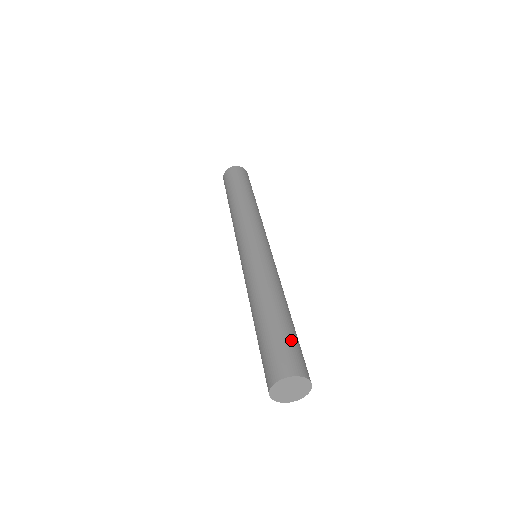
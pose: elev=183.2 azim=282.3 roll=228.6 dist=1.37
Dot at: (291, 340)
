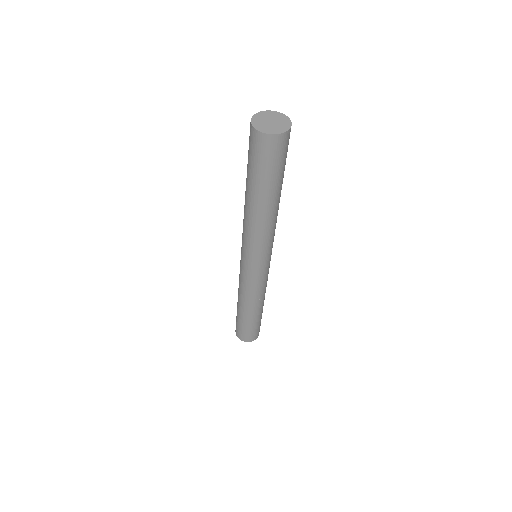
Dot at: (259, 325)
